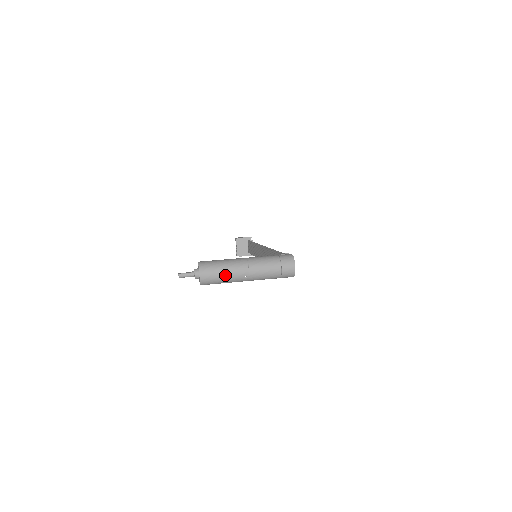
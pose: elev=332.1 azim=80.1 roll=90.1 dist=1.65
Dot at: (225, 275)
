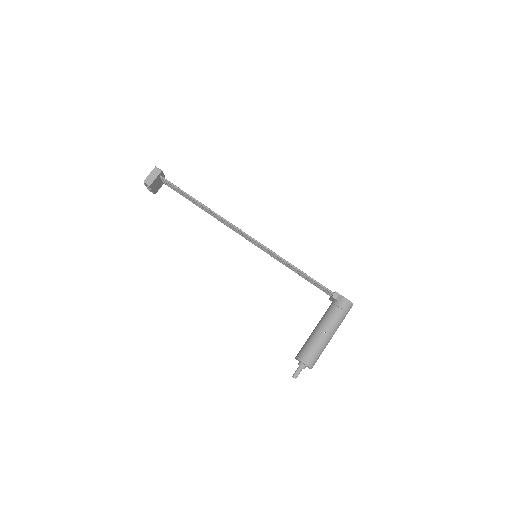
Dot at: occluded
